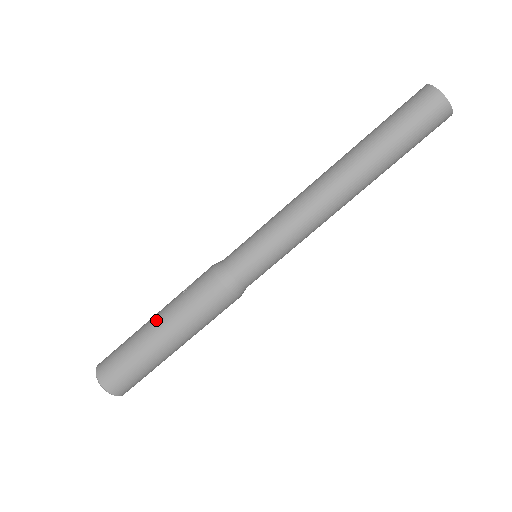
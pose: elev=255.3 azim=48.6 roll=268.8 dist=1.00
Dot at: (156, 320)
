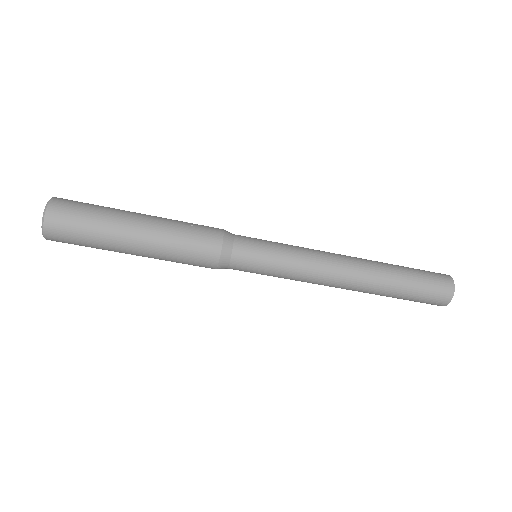
Dot at: (144, 220)
